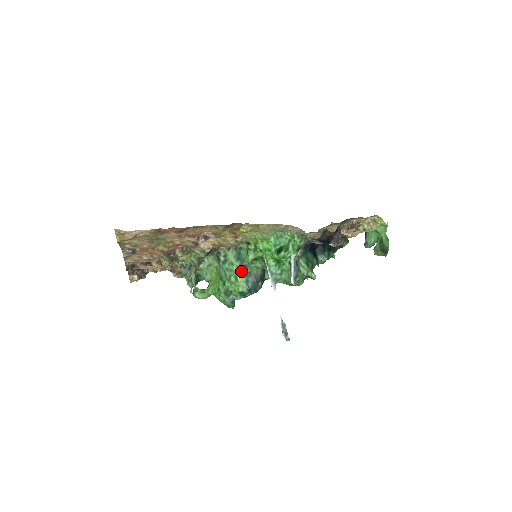
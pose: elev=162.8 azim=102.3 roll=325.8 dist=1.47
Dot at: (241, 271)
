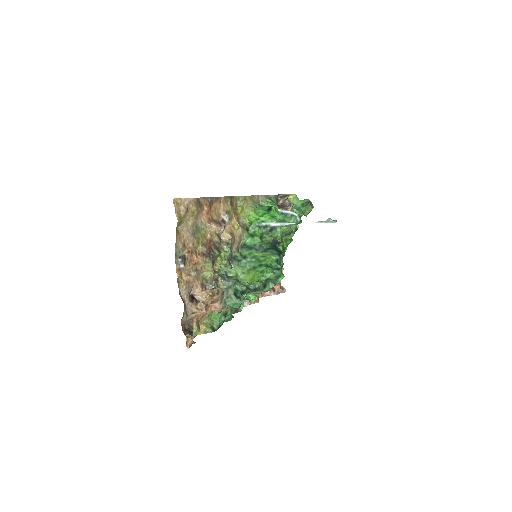
Dot at: (261, 252)
